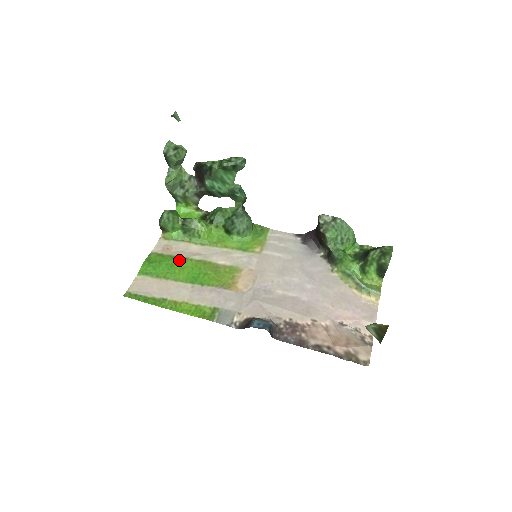
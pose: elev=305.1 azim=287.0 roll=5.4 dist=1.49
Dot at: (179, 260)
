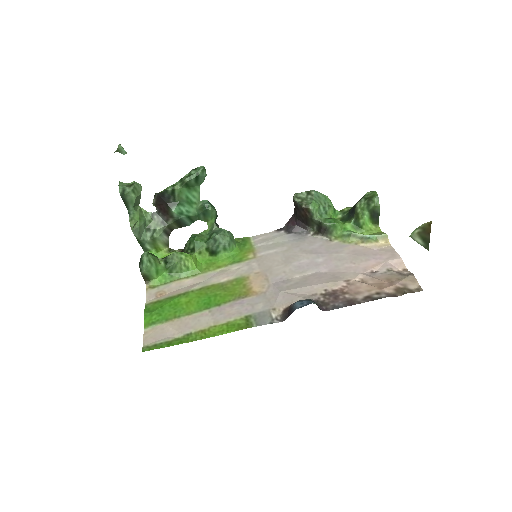
Dot at: (180, 297)
